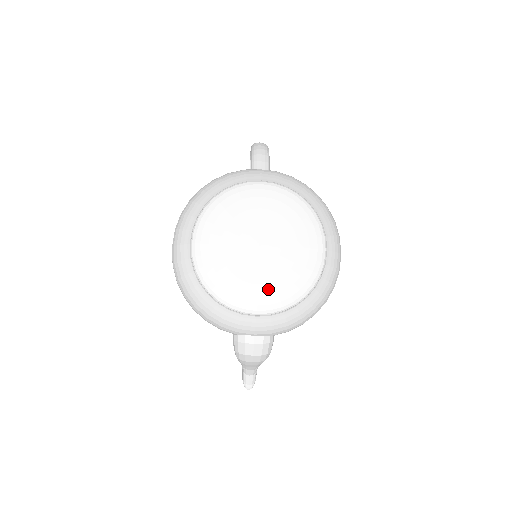
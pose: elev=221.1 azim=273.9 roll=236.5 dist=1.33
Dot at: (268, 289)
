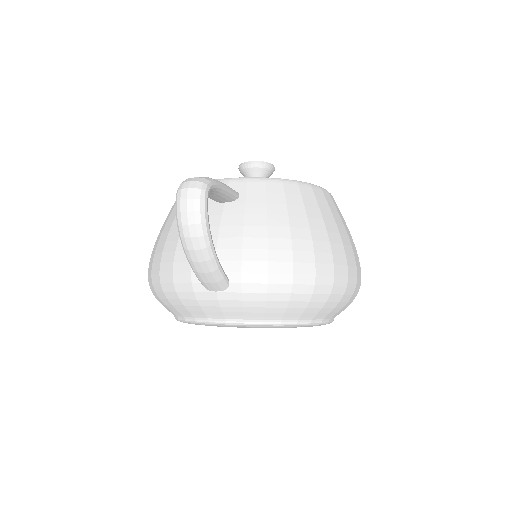
Dot at: occluded
